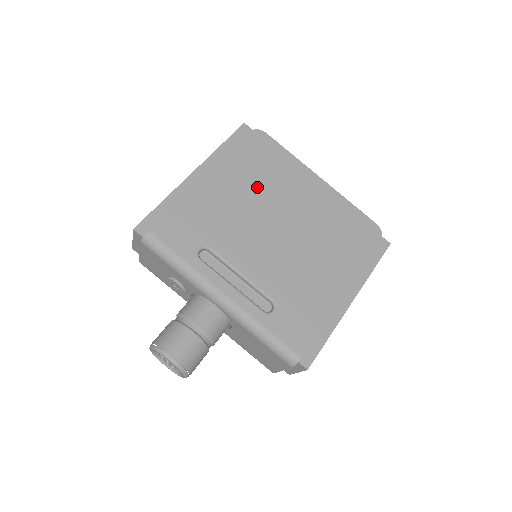
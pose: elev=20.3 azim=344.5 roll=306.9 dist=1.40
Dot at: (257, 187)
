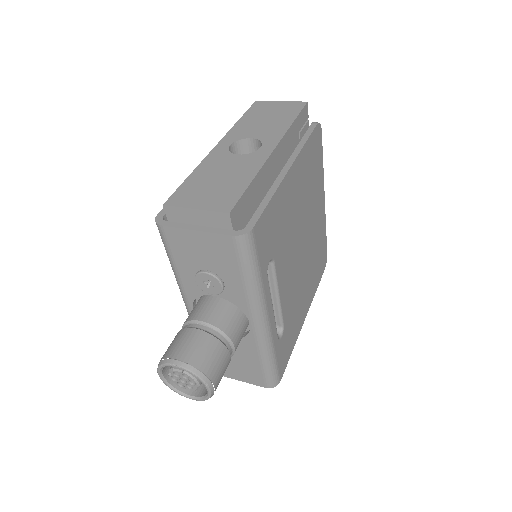
Dot at: (305, 195)
